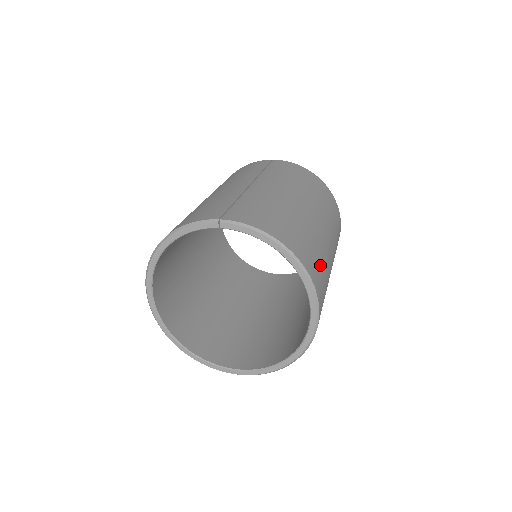
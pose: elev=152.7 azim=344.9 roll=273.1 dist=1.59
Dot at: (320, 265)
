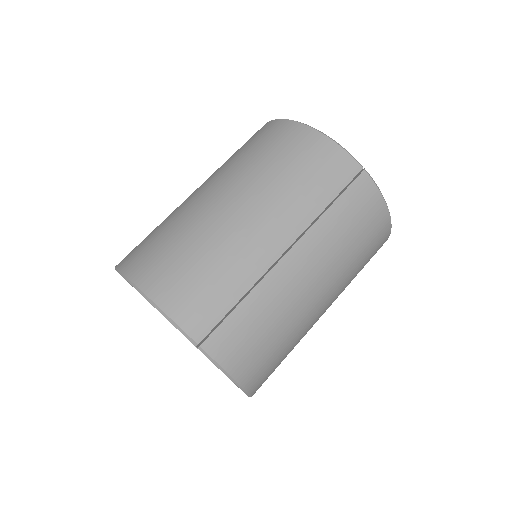
Dot at: occluded
